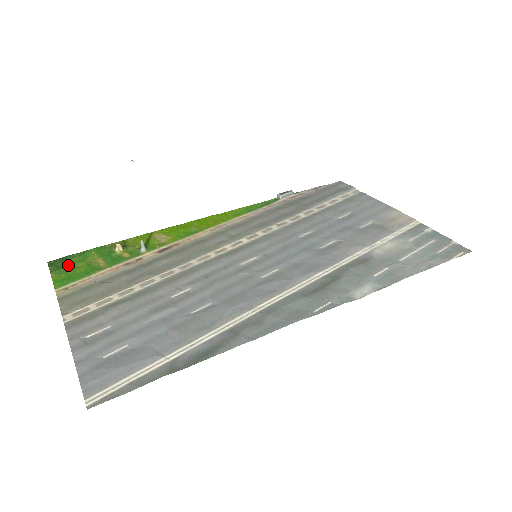
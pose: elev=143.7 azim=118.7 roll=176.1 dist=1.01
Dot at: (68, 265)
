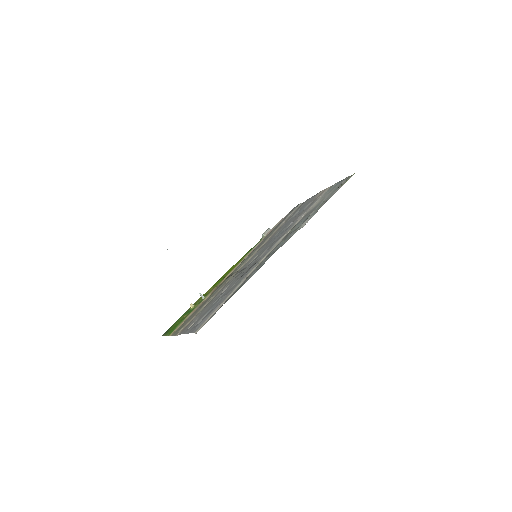
Dot at: (171, 328)
